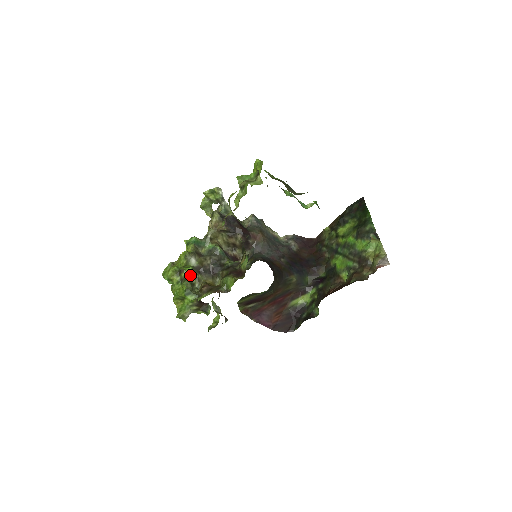
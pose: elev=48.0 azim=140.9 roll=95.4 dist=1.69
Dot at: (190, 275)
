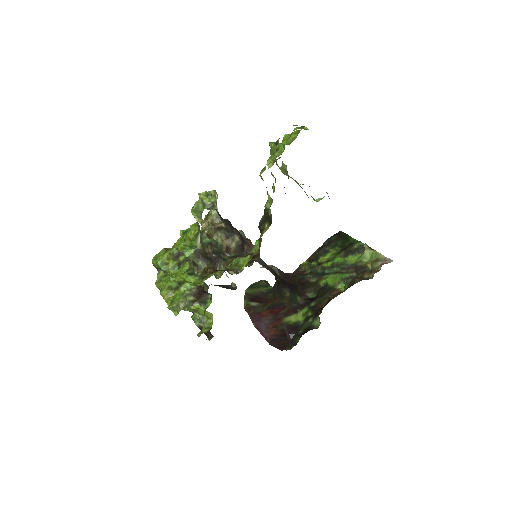
Dot at: (190, 260)
